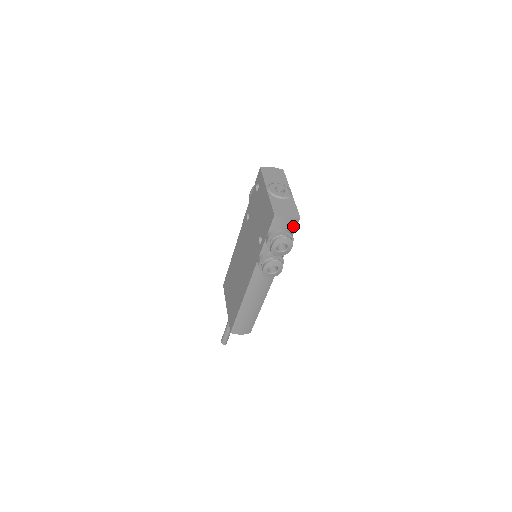
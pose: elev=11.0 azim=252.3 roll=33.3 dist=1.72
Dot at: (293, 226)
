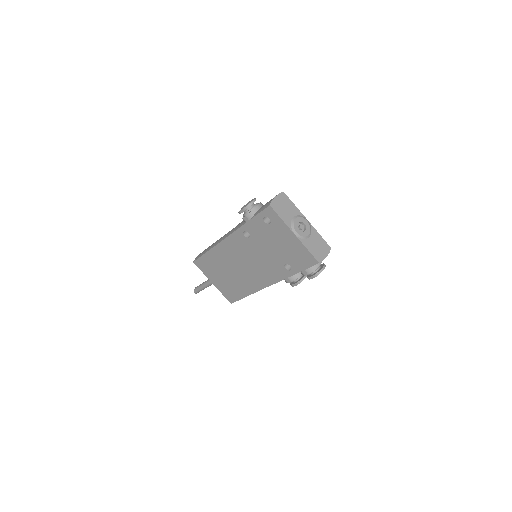
Dot at: occluded
